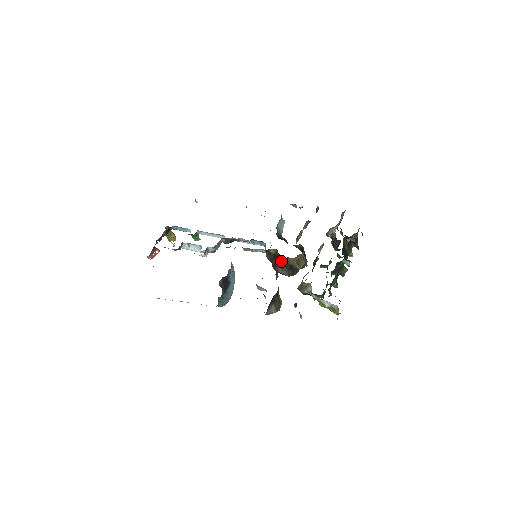
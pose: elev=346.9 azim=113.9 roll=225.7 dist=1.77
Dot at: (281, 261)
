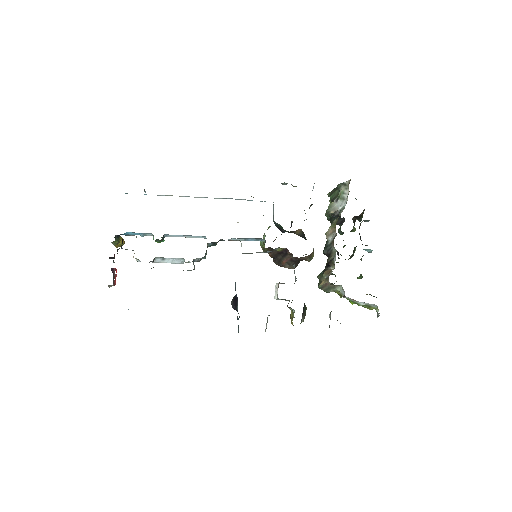
Dot at: occluded
